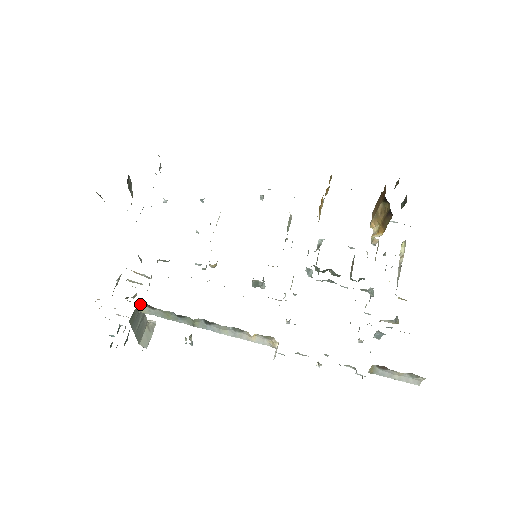
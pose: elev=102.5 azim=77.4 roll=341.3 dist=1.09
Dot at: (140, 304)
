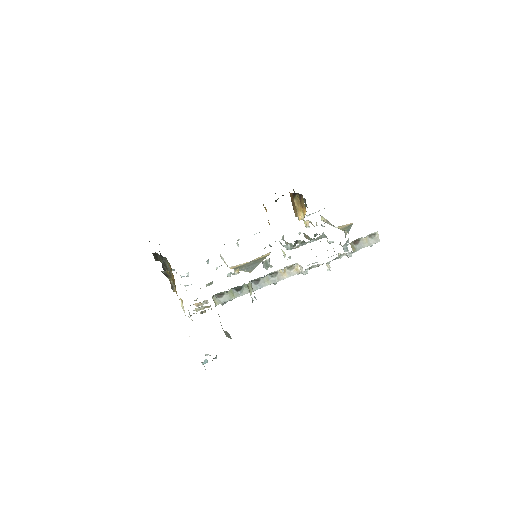
Dot at: (213, 297)
